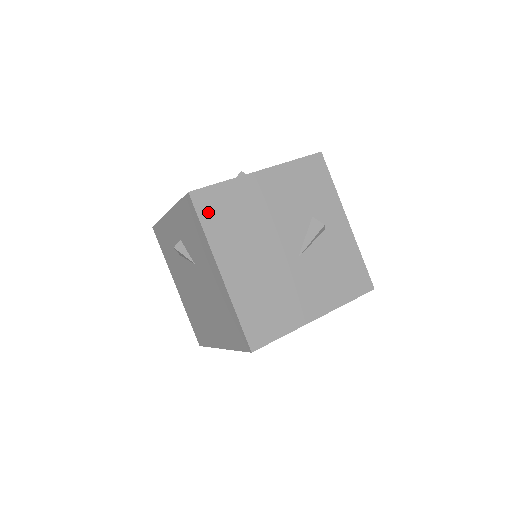
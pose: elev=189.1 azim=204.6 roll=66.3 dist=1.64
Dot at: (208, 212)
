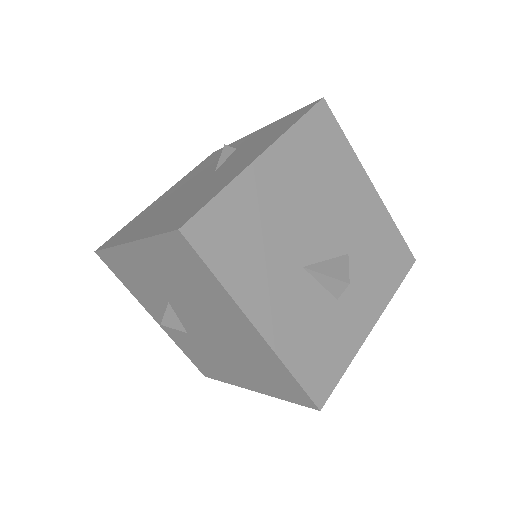
Dot at: (113, 241)
